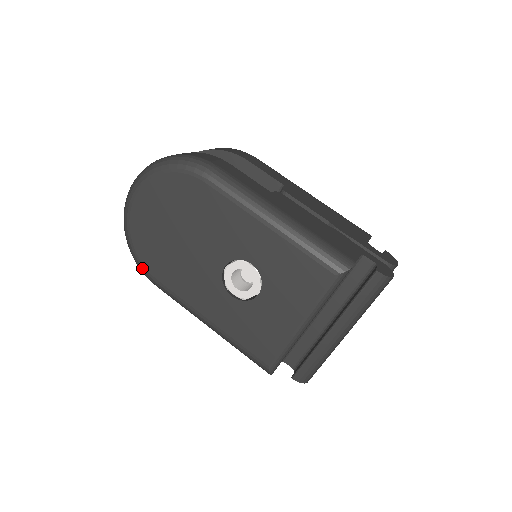
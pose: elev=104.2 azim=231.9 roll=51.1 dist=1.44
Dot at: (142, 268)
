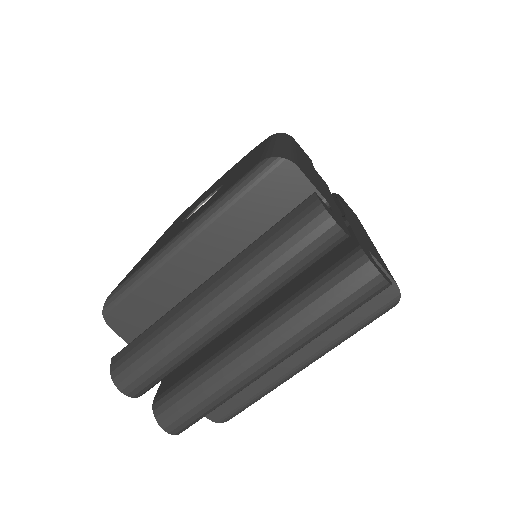
Dot at: occluded
